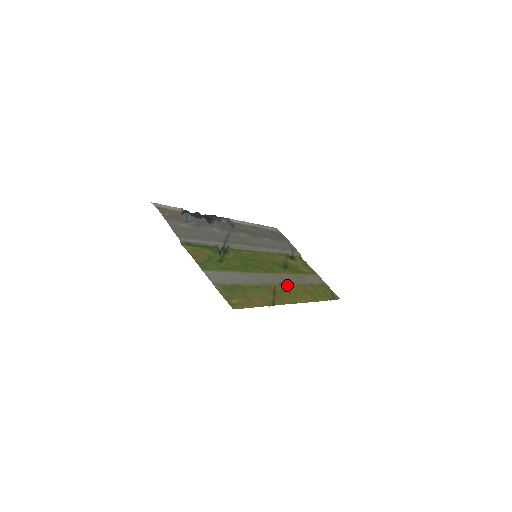
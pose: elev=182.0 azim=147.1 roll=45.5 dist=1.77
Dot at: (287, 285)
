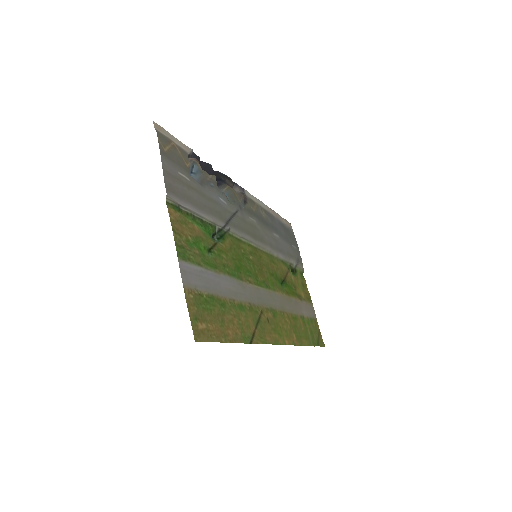
Dot at: (277, 312)
